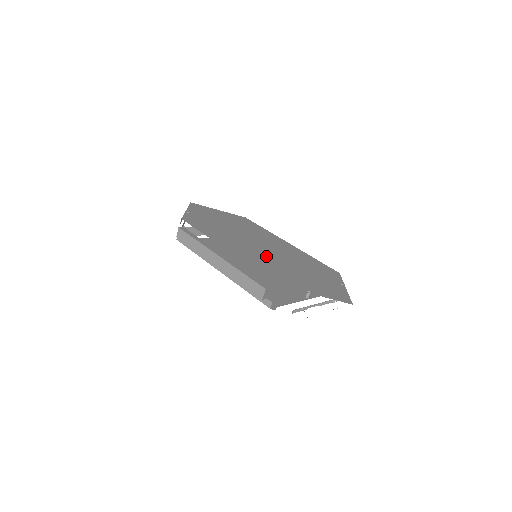
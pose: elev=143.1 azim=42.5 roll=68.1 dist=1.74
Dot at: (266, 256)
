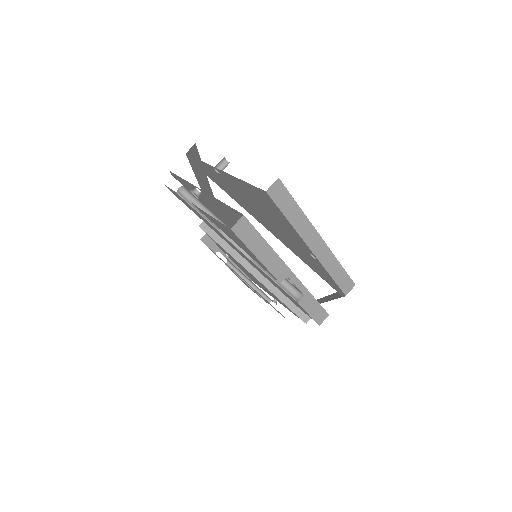
Dot at: occluded
